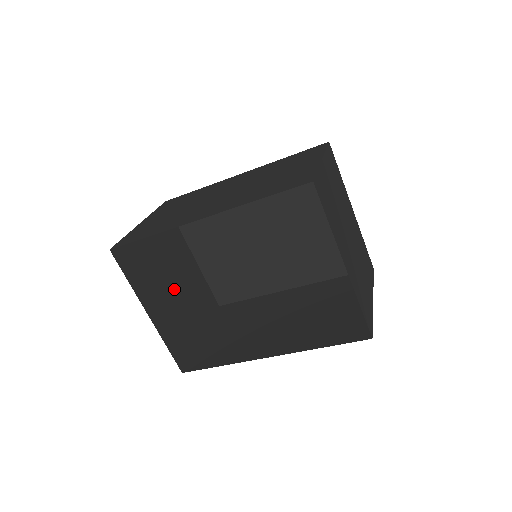
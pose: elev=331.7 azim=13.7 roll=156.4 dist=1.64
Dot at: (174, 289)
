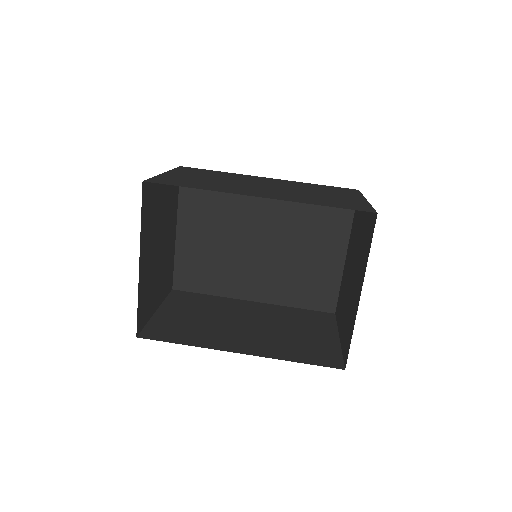
Dot at: (158, 252)
